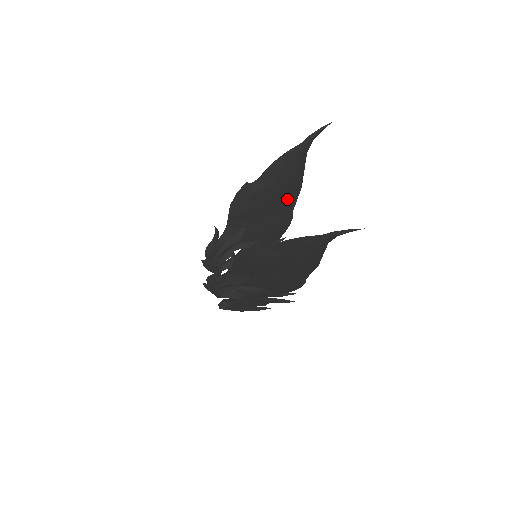
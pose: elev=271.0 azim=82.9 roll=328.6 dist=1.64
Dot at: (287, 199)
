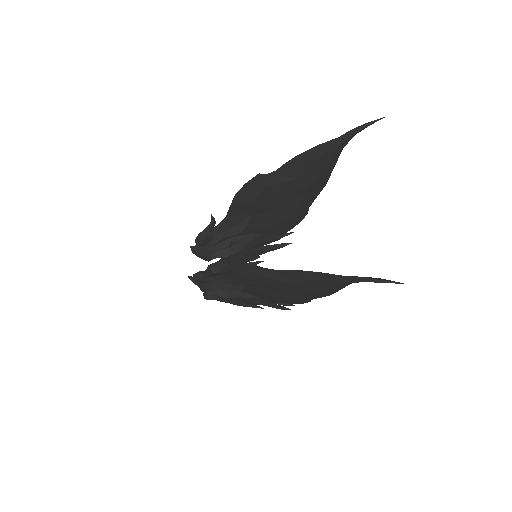
Dot at: (305, 196)
